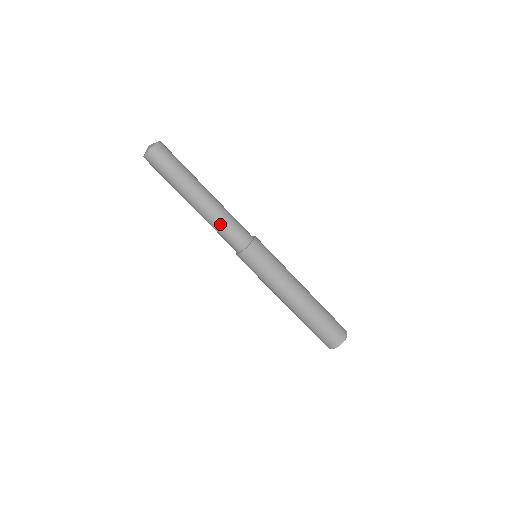
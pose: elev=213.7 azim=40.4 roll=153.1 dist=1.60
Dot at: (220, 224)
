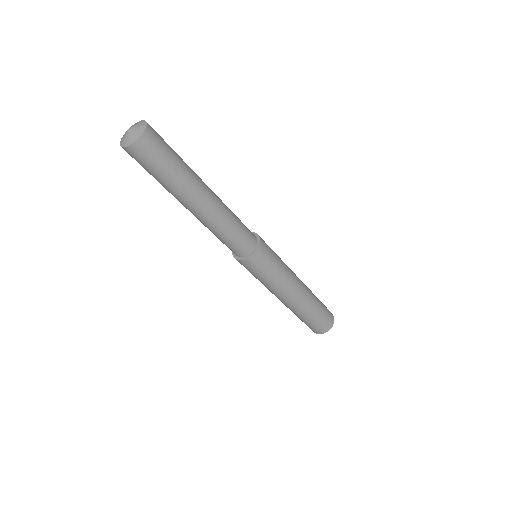
Dot at: (219, 233)
